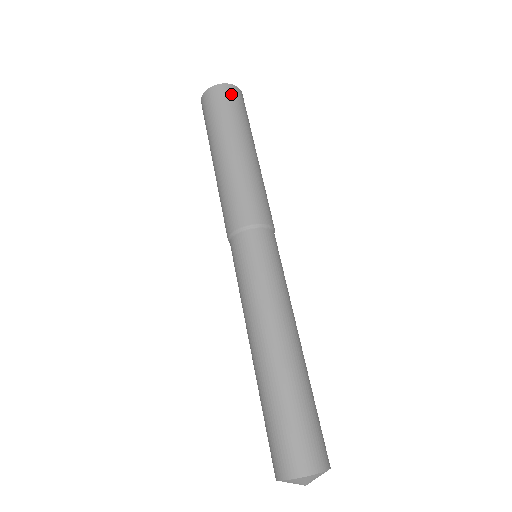
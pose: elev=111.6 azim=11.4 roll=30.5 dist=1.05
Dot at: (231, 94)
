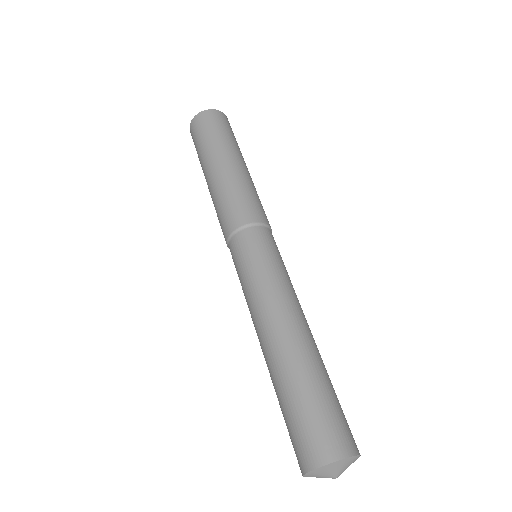
Dot at: (226, 121)
